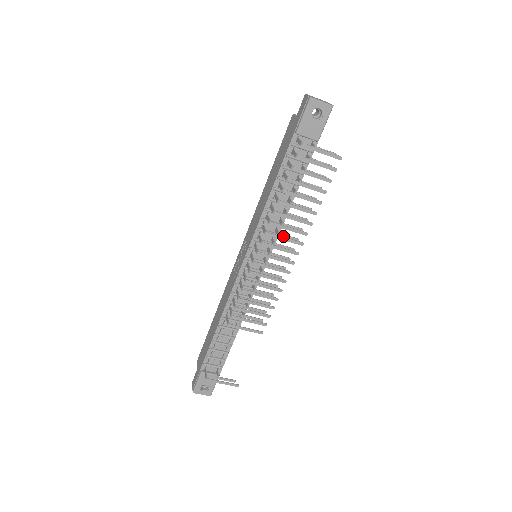
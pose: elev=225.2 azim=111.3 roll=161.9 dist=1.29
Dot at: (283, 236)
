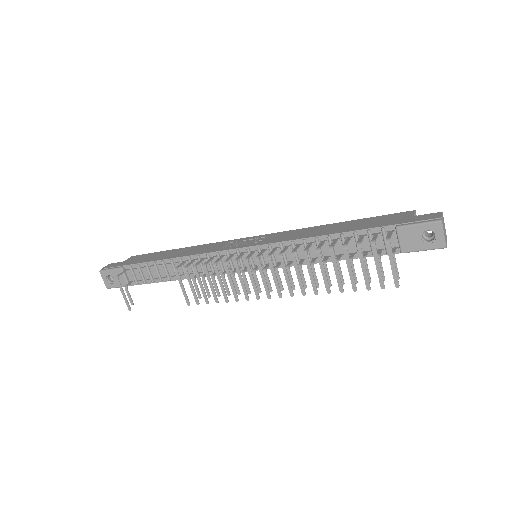
Dot at: (289, 272)
